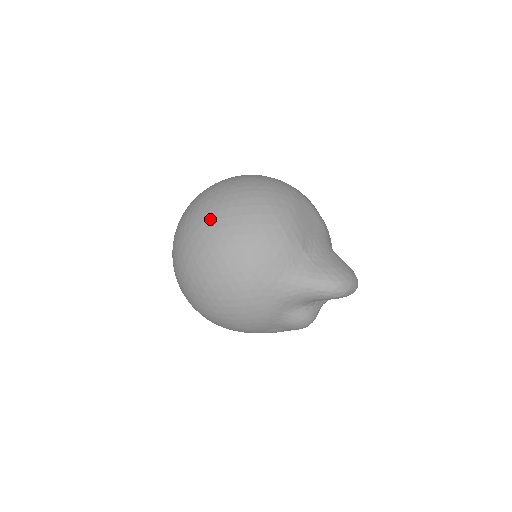
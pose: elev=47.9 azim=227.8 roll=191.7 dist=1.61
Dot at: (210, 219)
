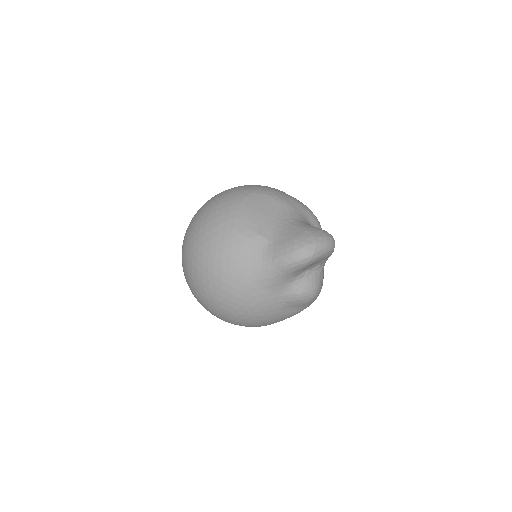
Dot at: (187, 250)
